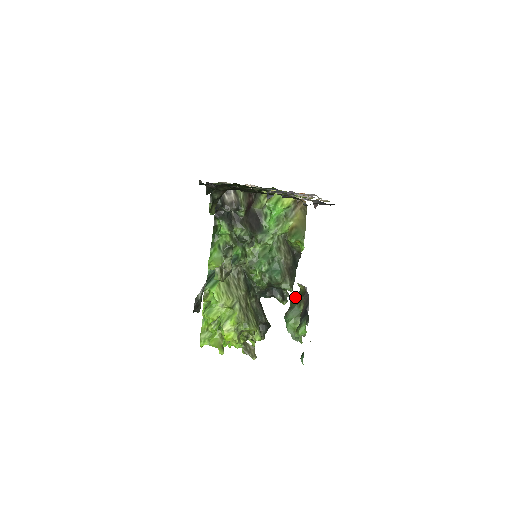
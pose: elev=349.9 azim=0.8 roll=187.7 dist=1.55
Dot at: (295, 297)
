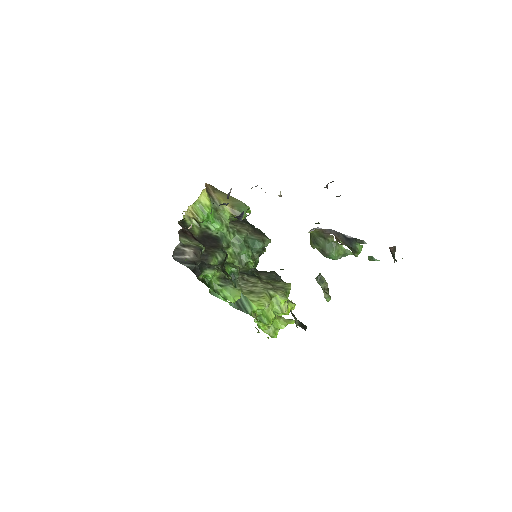
Dot at: (315, 241)
